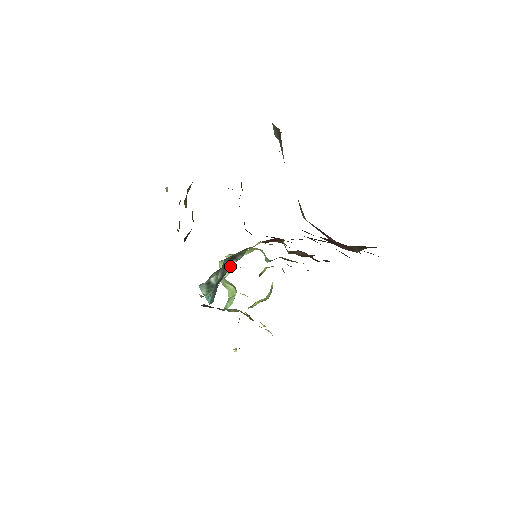
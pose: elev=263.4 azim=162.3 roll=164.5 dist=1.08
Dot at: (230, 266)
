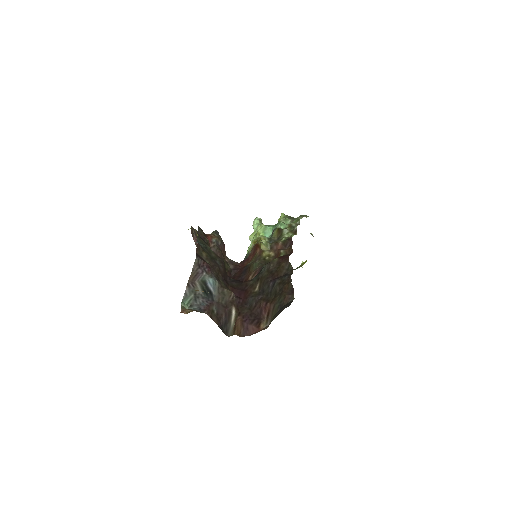
Dot at: occluded
